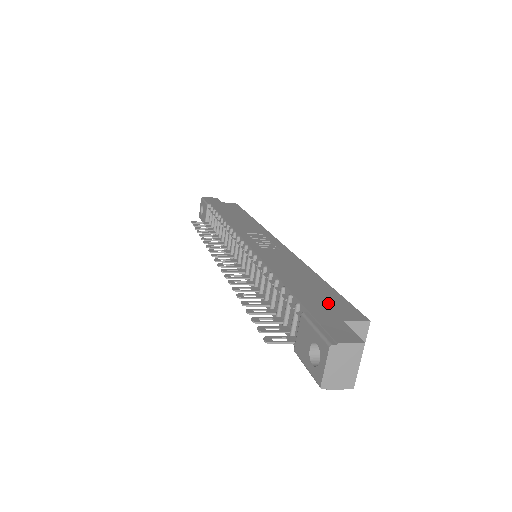
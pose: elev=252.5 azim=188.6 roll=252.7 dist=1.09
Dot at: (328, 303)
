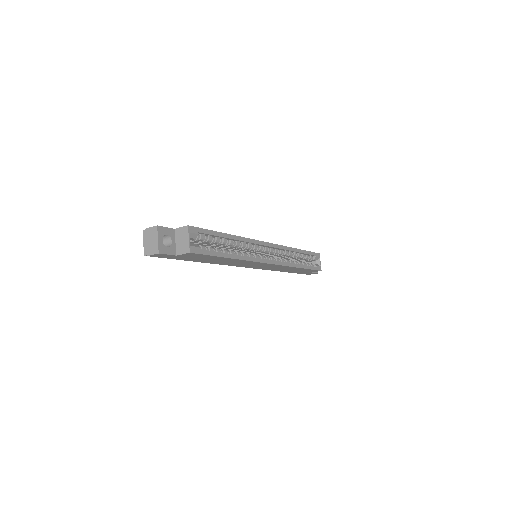
Dot at: occluded
